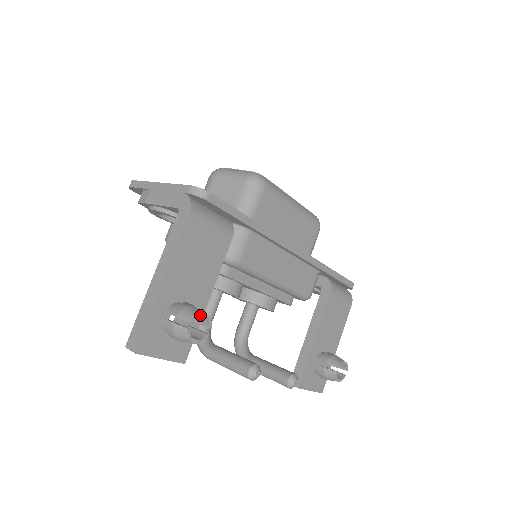
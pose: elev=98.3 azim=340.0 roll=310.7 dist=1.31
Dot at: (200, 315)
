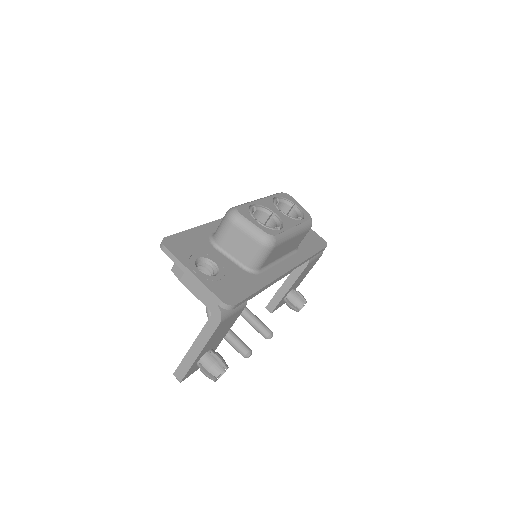
Dot at: occluded
